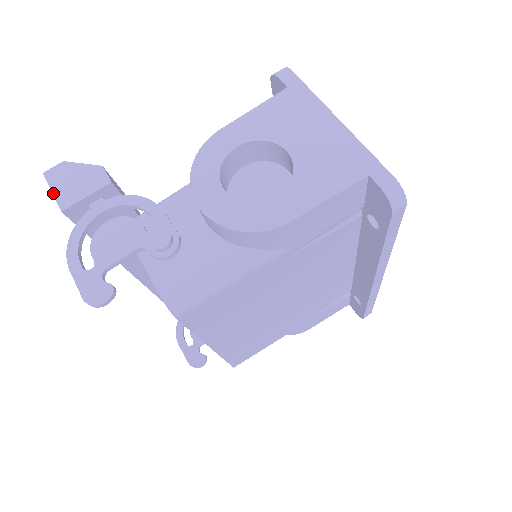
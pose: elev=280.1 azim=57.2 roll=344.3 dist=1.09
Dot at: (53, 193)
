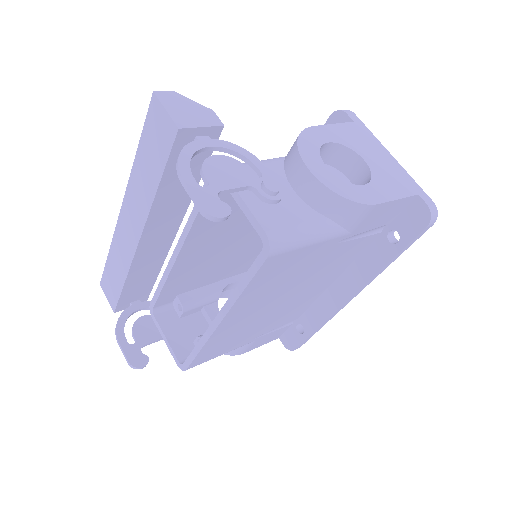
Dot at: (167, 111)
